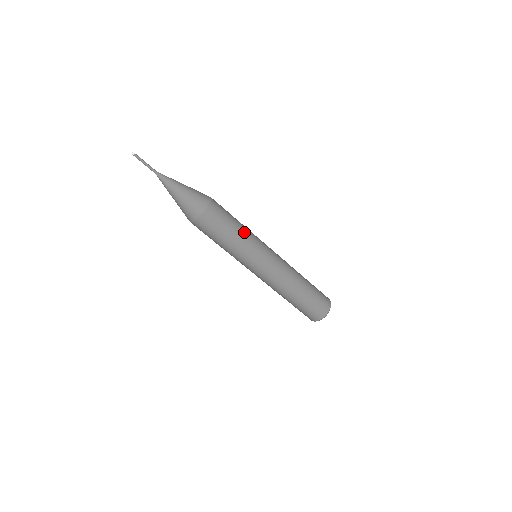
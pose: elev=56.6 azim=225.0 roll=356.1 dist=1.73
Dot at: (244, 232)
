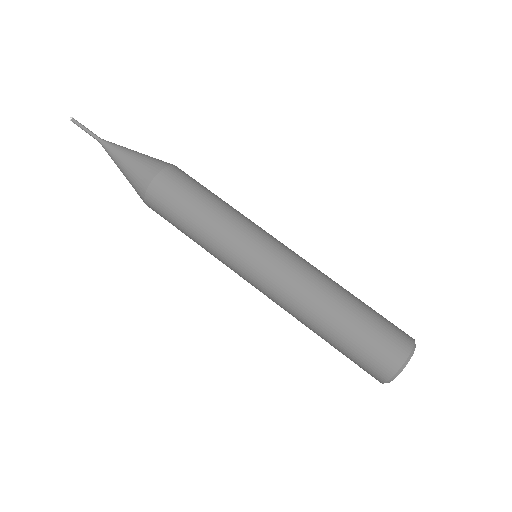
Dot at: (218, 213)
